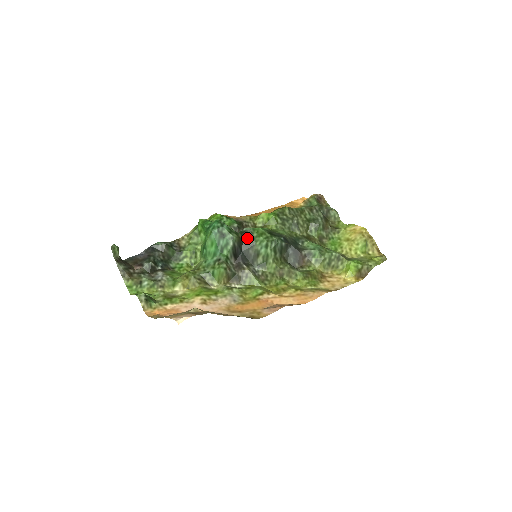
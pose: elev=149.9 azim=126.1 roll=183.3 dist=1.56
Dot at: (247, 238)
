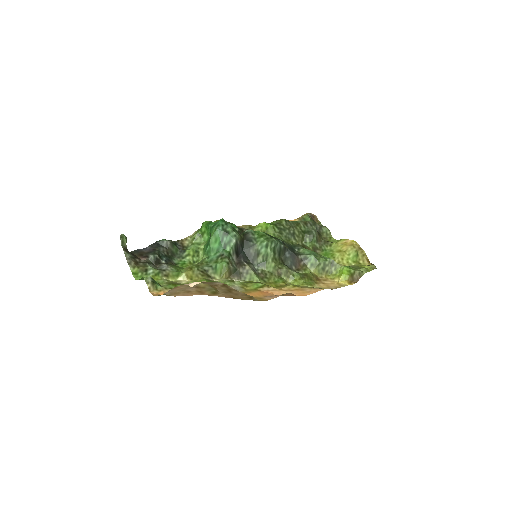
Dot at: (248, 238)
